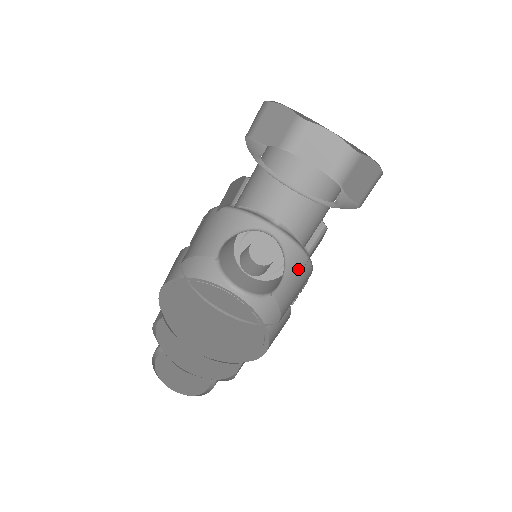
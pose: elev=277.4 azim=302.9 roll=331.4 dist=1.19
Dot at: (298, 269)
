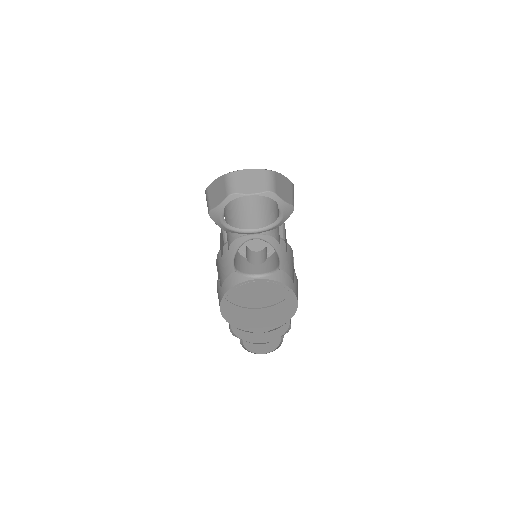
Dot at: (284, 249)
